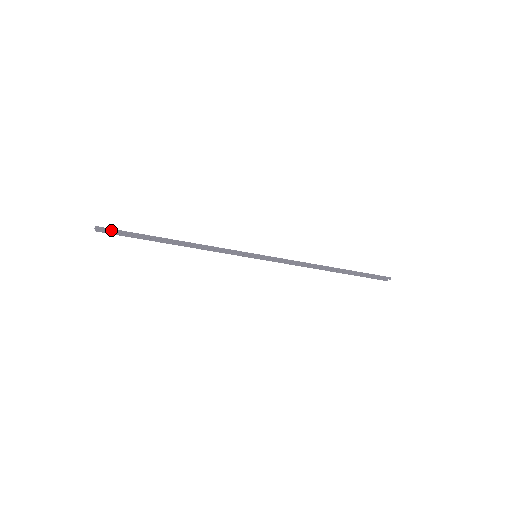
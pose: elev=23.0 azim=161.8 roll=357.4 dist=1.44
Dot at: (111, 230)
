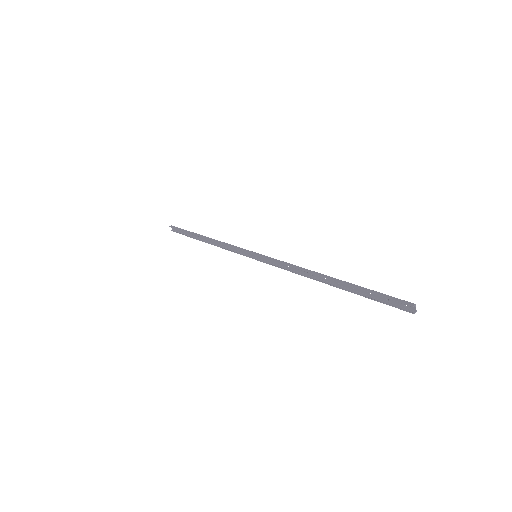
Dot at: (176, 228)
